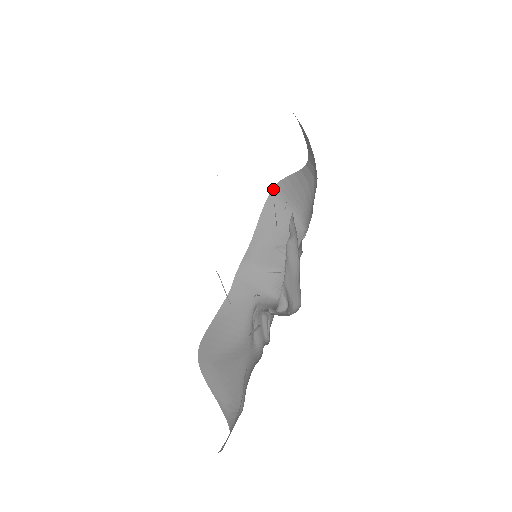
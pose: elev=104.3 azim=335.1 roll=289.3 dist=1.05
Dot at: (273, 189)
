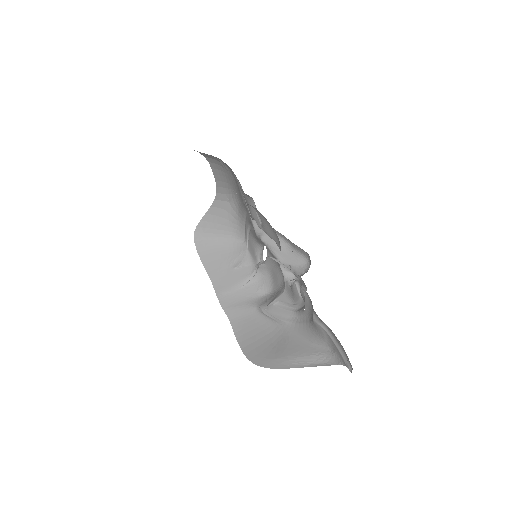
Dot at: (194, 237)
